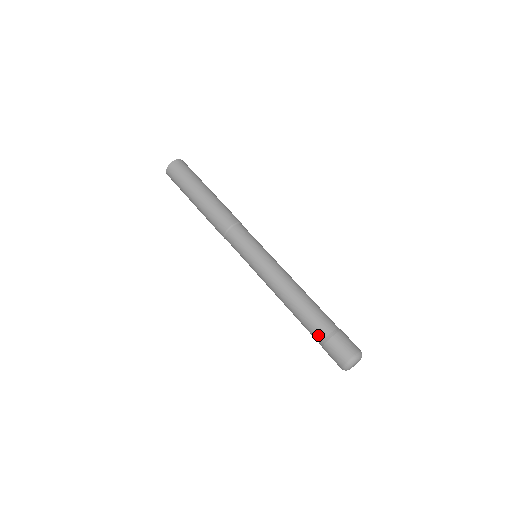
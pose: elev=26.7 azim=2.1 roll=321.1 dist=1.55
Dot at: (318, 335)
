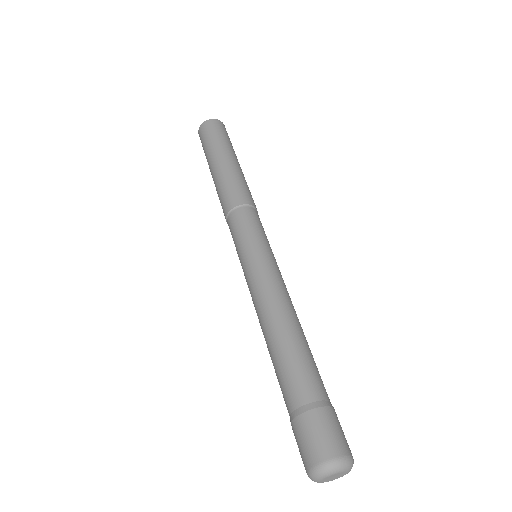
Dot at: (295, 395)
